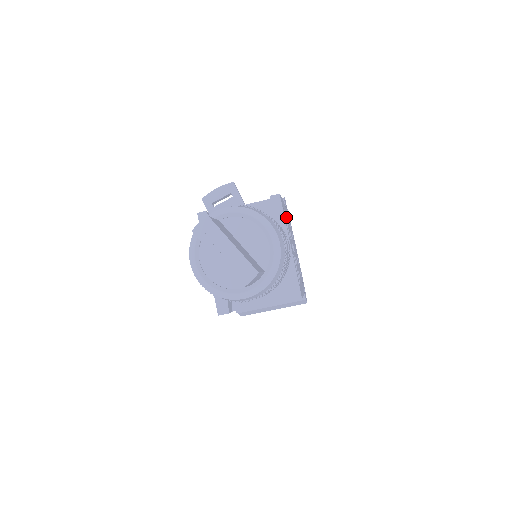
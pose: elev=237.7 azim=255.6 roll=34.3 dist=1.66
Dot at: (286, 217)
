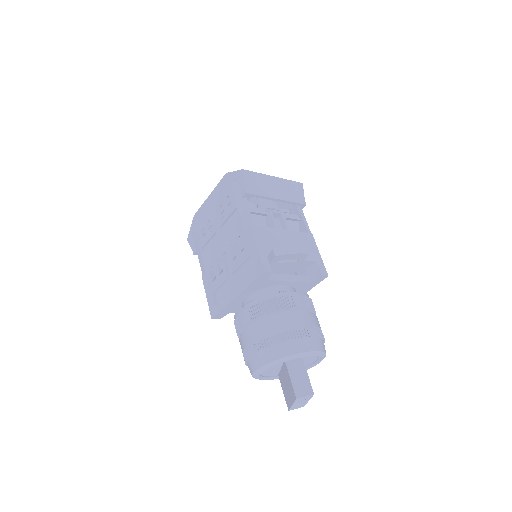
Dot at: occluded
